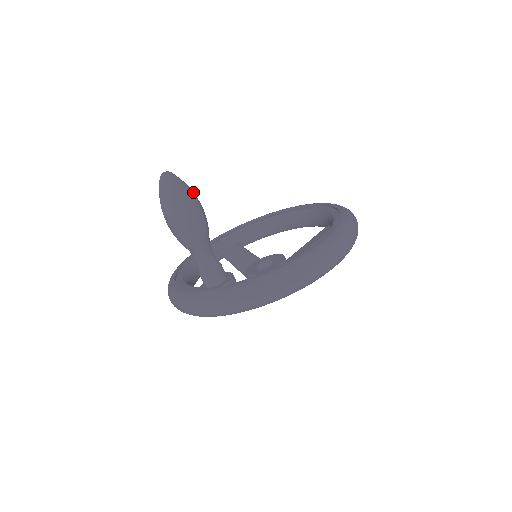
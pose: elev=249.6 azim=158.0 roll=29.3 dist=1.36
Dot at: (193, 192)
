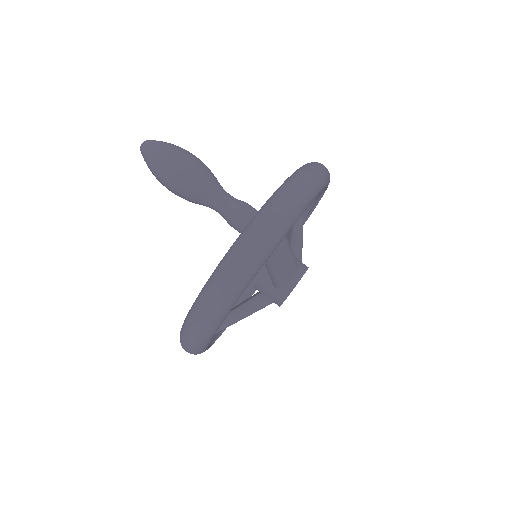
Dot at: occluded
